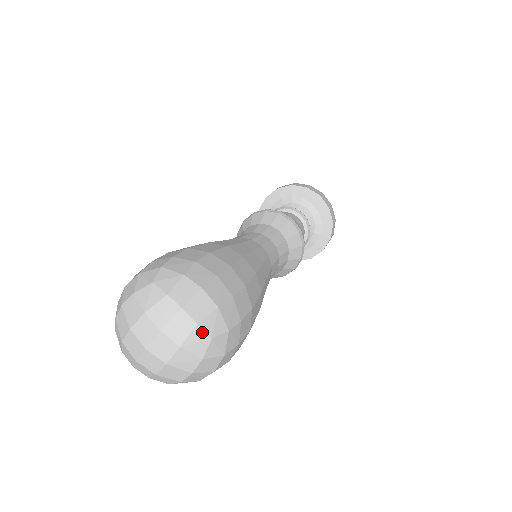
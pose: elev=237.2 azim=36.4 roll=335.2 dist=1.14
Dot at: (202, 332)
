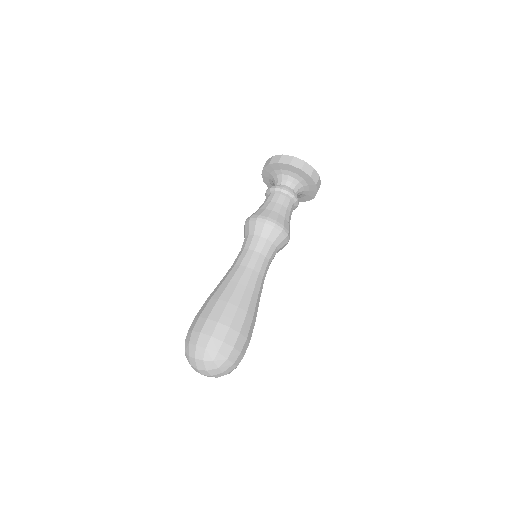
Dot at: (208, 362)
